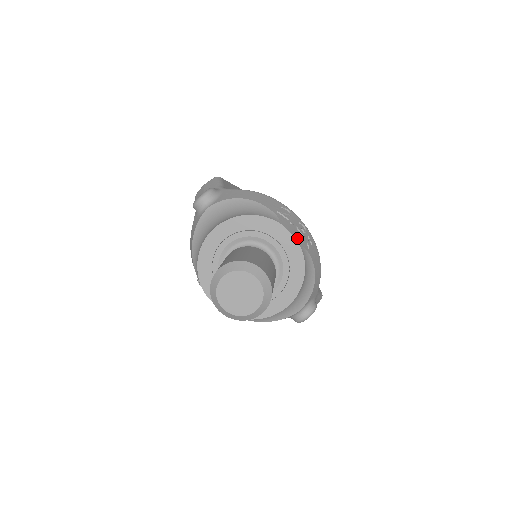
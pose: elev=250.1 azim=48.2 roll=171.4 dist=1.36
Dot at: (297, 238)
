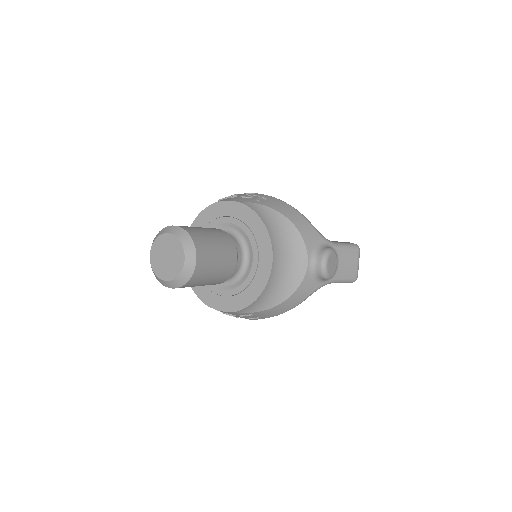
Dot at: (237, 200)
